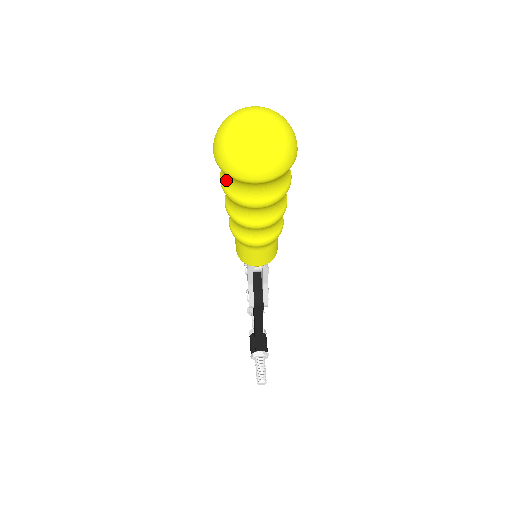
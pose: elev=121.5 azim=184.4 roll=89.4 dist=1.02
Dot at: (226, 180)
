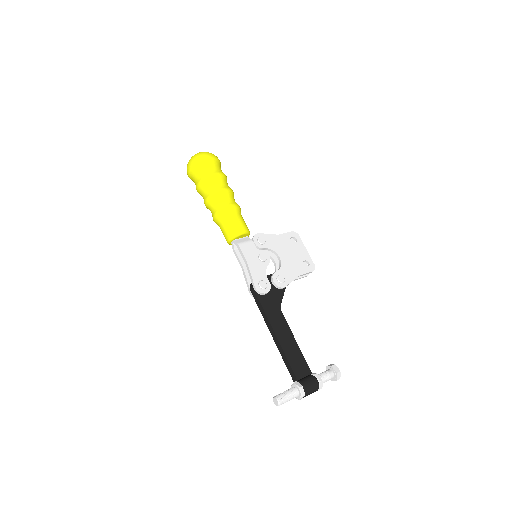
Dot at: occluded
